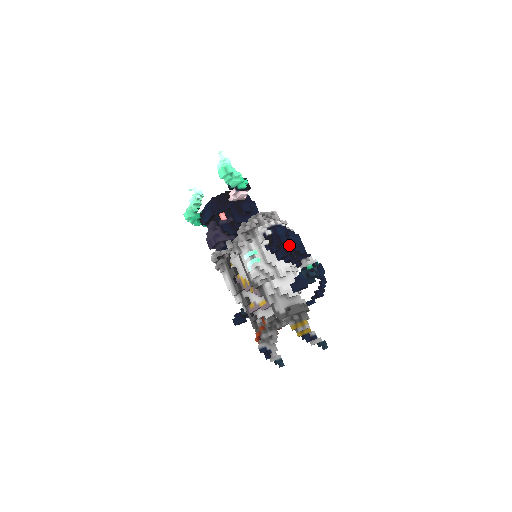
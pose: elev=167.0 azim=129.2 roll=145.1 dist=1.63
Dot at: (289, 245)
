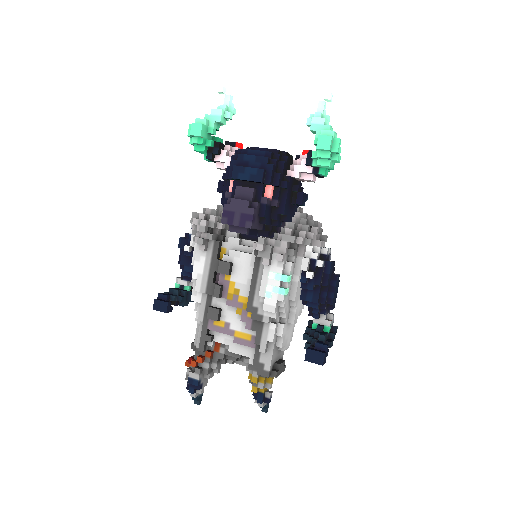
Dot at: (328, 292)
